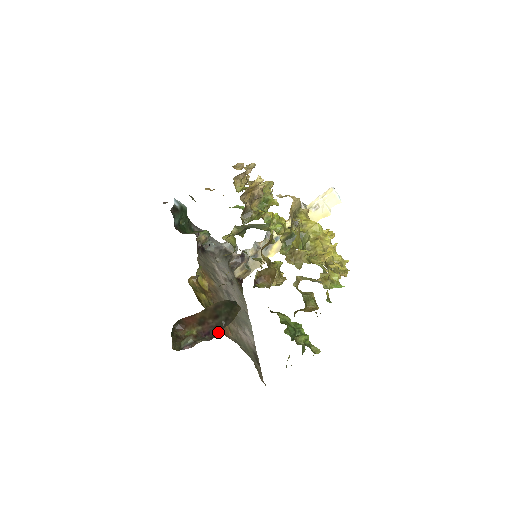
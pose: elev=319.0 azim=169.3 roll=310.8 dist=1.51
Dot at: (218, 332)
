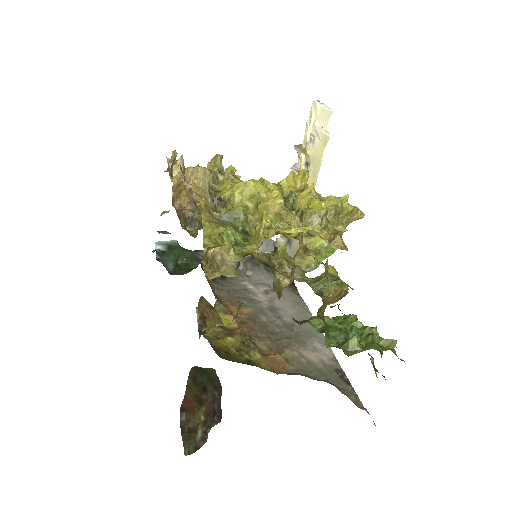
Dot at: (220, 408)
